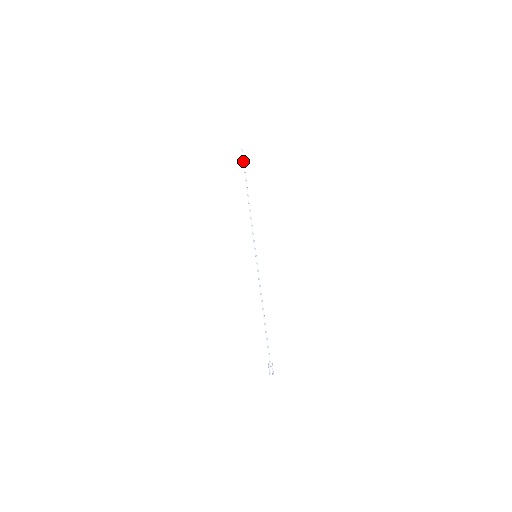
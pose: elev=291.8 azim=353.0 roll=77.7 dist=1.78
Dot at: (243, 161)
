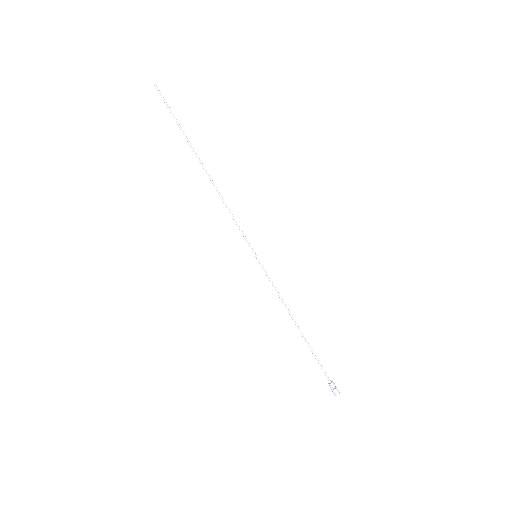
Dot at: occluded
